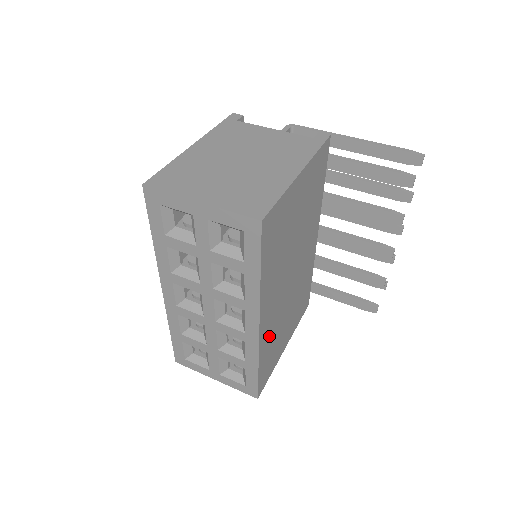
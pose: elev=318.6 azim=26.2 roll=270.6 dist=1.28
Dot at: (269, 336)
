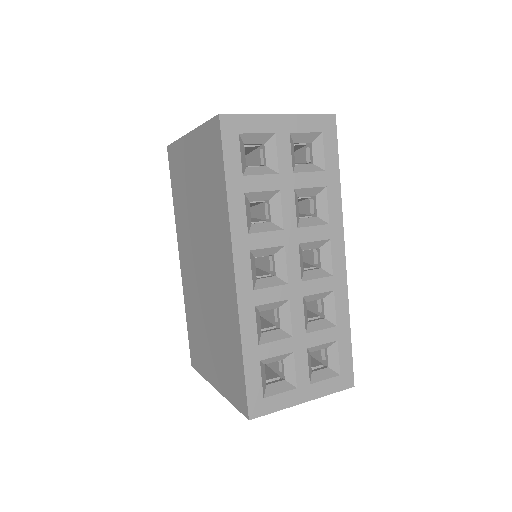
Dot at: occluded
